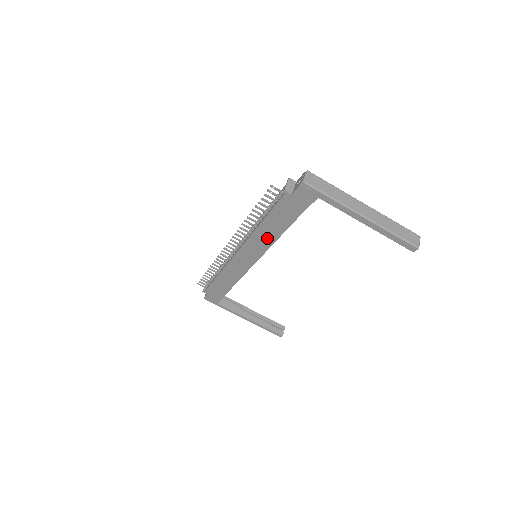
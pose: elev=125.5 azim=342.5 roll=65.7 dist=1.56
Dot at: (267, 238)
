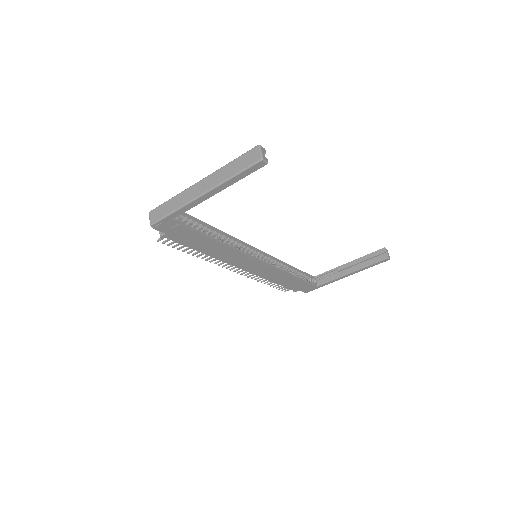
Dot at: (225, 252)
